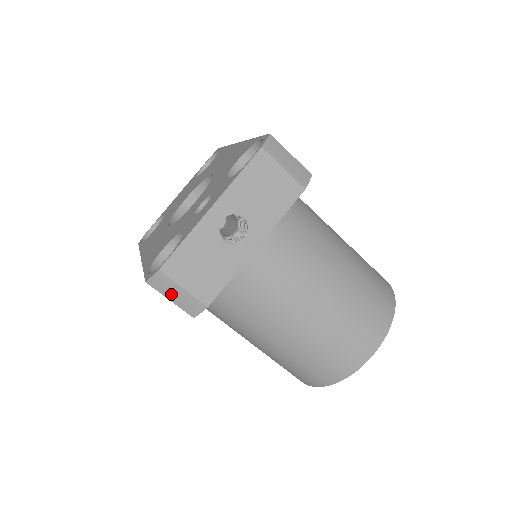
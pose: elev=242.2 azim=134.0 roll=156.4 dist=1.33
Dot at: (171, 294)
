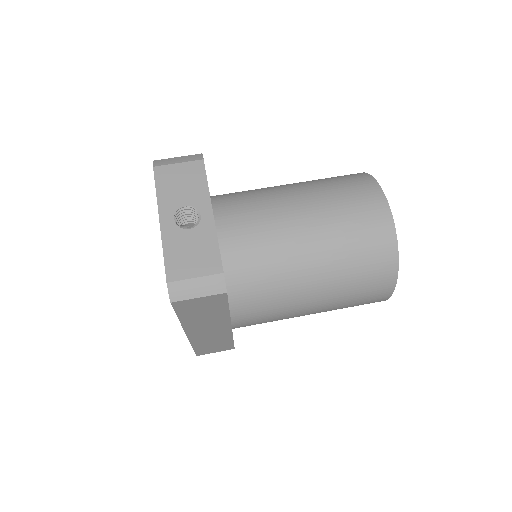
Dot at: (193, 292)
